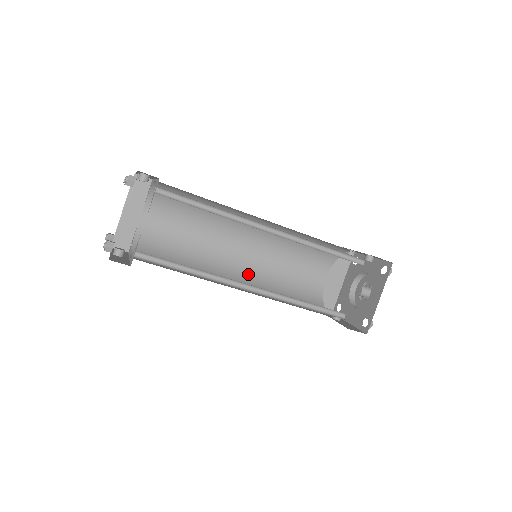
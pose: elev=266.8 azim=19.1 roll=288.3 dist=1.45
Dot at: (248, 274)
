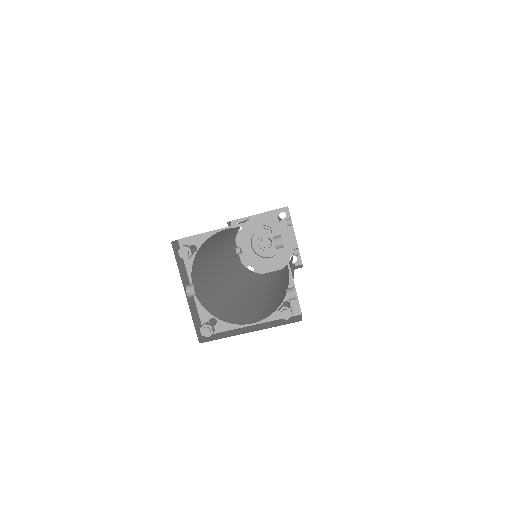
Dot at: occluded
